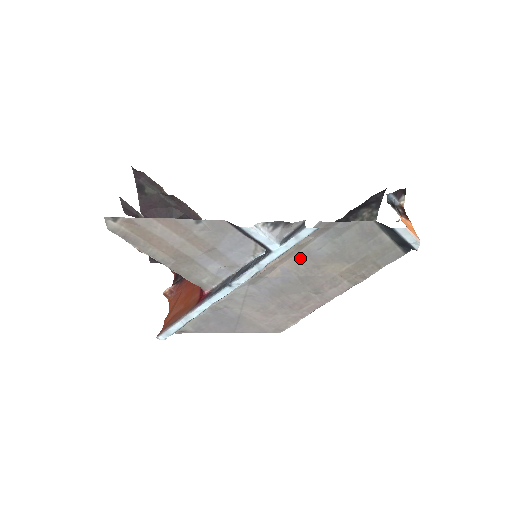
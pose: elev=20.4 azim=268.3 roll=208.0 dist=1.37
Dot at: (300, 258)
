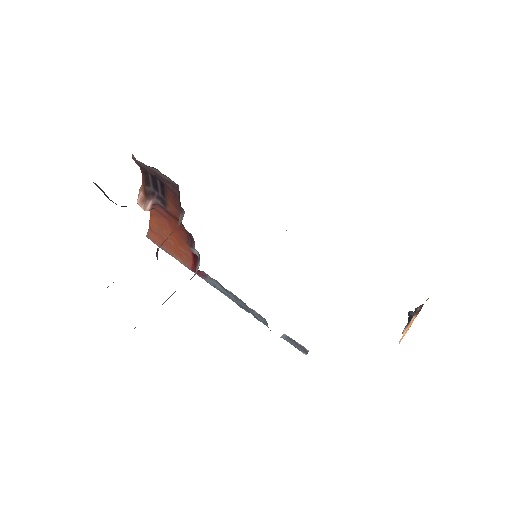
Dot at: occluded
